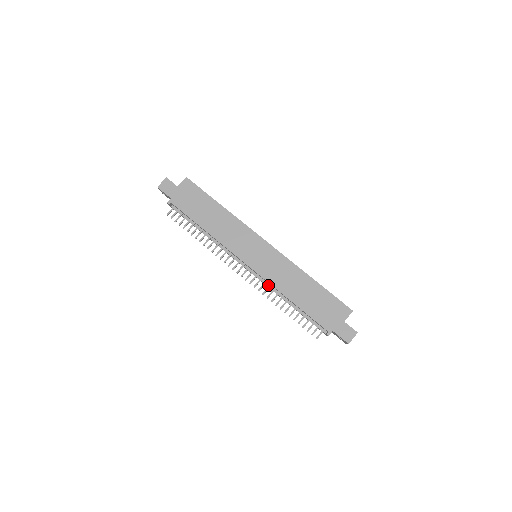
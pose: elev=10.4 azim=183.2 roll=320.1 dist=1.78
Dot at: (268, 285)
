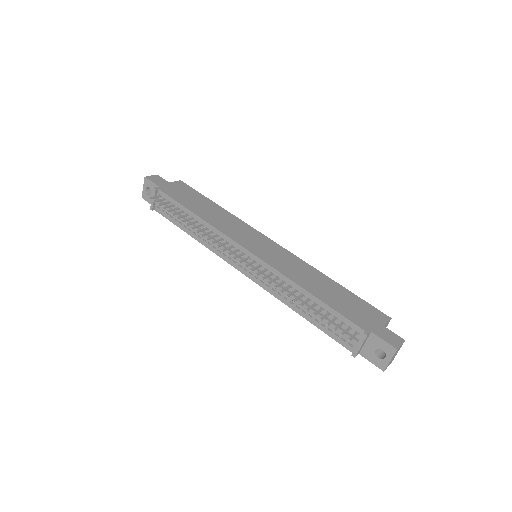
Dot at: occluded
